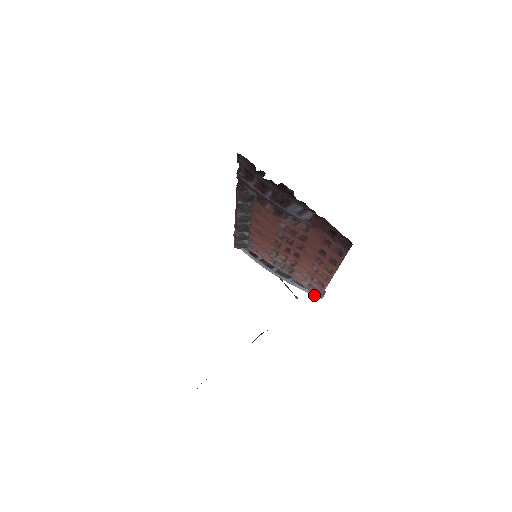
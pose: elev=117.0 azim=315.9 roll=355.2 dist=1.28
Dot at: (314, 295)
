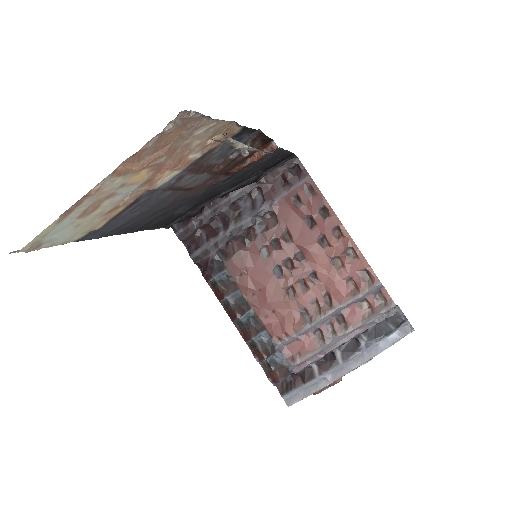
Dot at: (388, 309)
